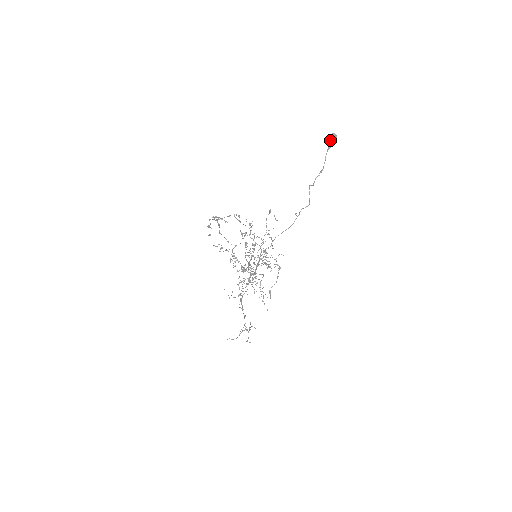
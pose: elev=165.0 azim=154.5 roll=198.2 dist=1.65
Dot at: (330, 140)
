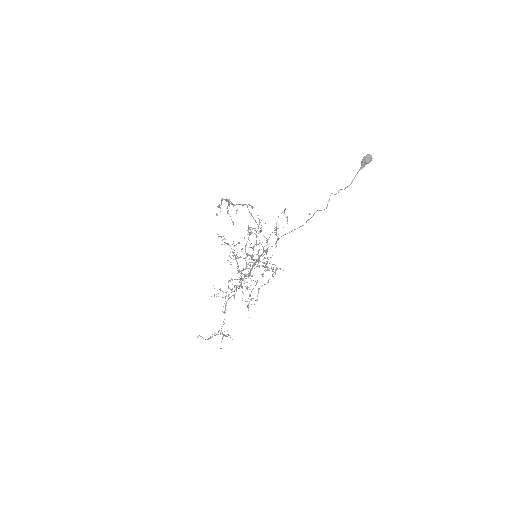
Dot at: (365, 160)
